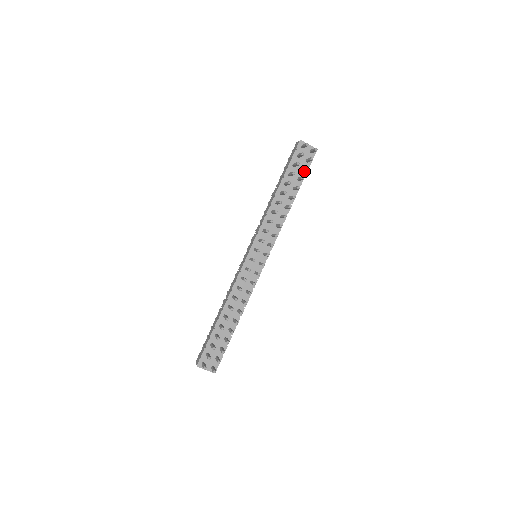
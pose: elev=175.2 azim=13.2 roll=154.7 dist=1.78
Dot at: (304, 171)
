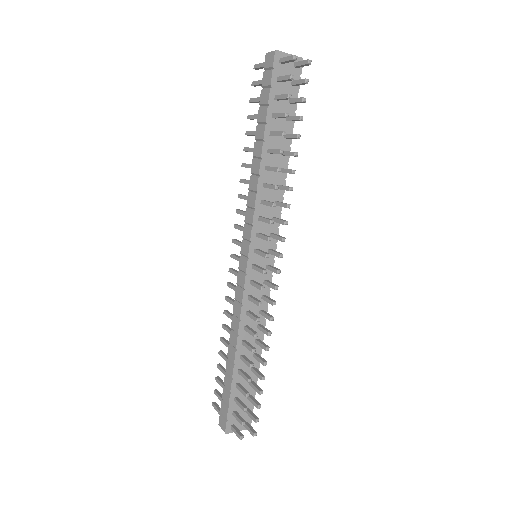
Dot at: occluded
